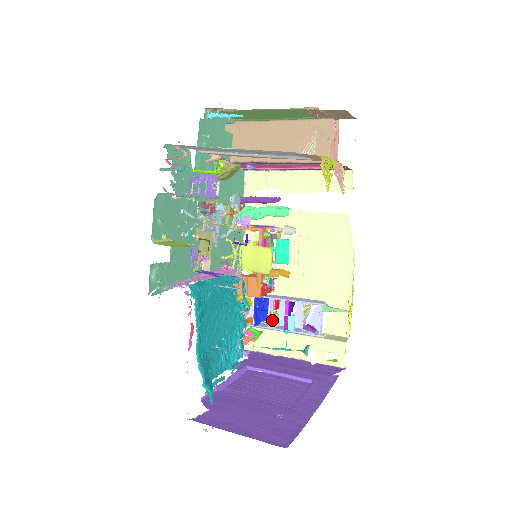
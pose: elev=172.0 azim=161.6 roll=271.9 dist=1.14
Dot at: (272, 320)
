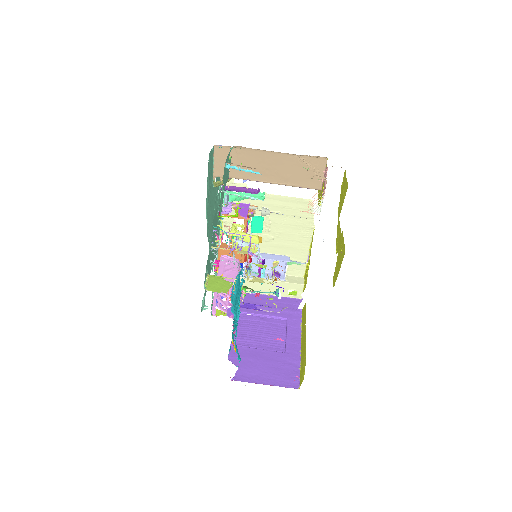
Dot at: (248, 271)
